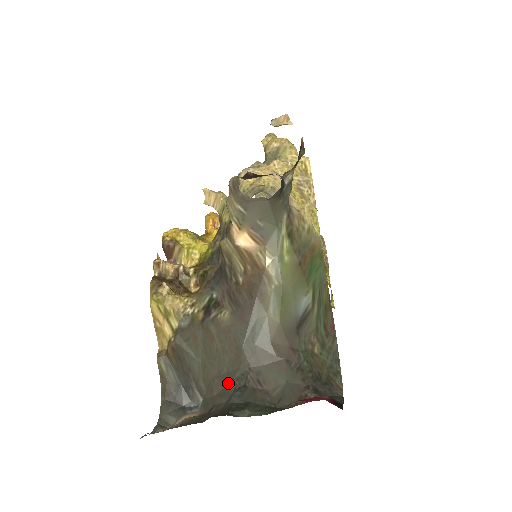
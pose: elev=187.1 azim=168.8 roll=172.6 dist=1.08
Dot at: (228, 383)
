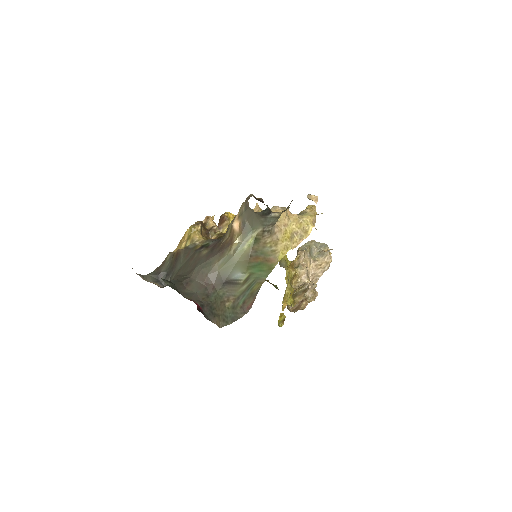
Dot at: (179, 278)
